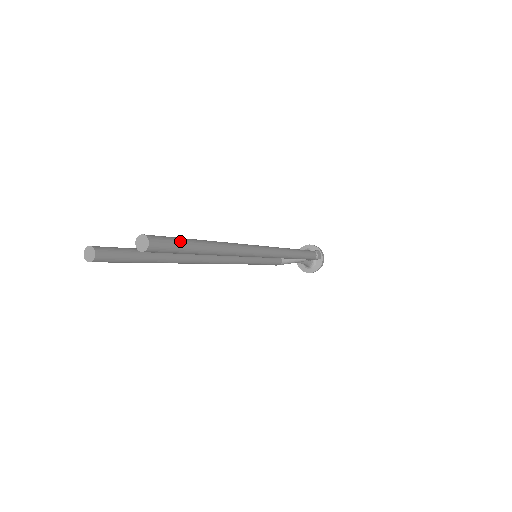
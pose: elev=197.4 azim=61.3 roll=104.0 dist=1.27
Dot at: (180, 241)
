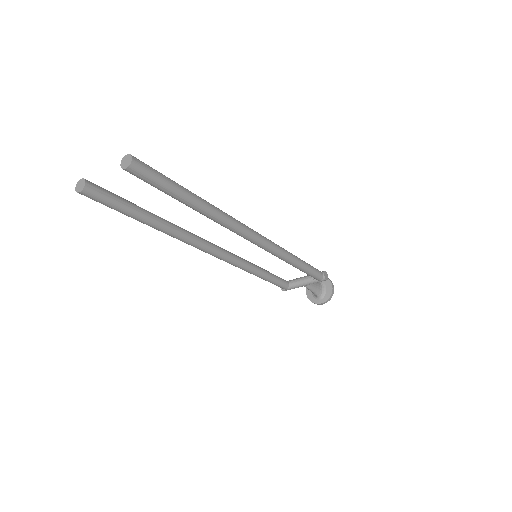
Dot at: (166, 177)
